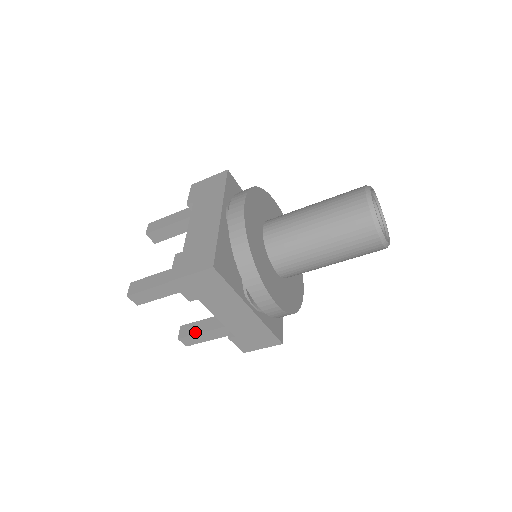
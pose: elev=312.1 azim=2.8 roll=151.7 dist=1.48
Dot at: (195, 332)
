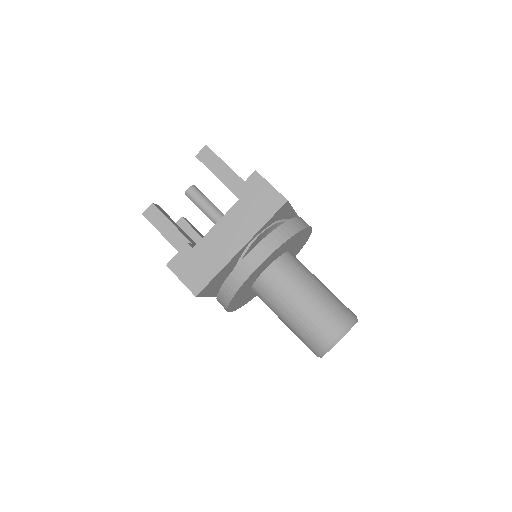
Dot at: occluded
